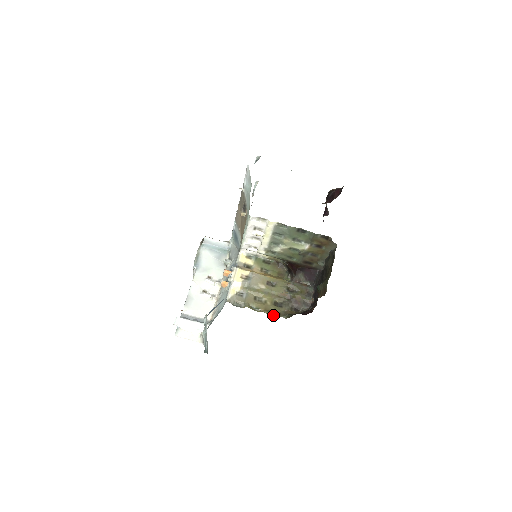
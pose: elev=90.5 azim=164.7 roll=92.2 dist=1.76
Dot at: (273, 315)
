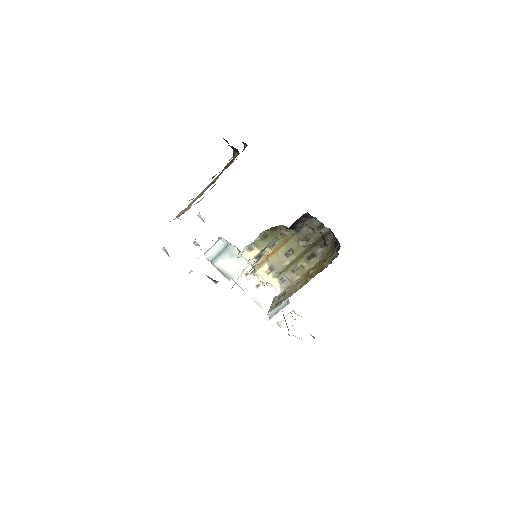
Dot at: occluded
